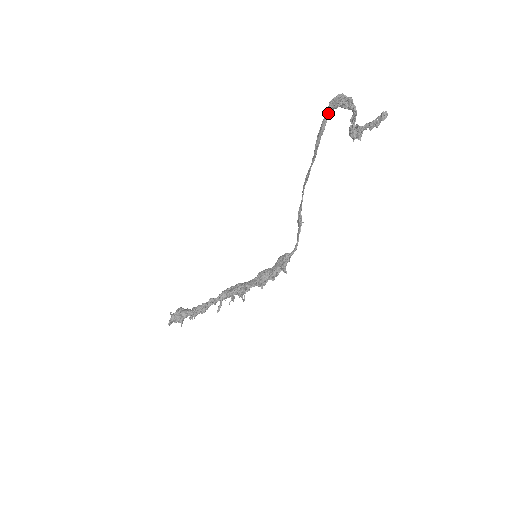
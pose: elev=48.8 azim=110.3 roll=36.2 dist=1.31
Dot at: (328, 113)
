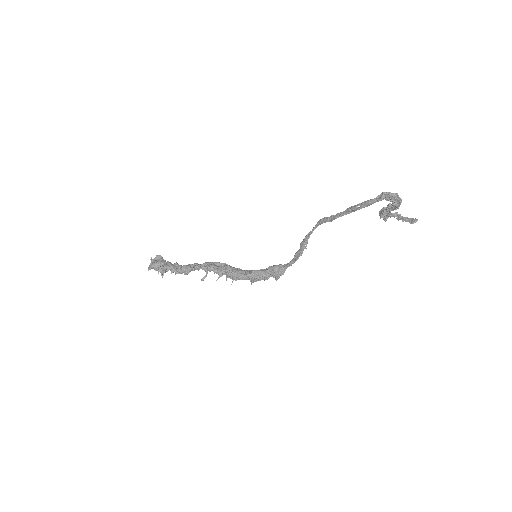
Dot at: (379, 200)
